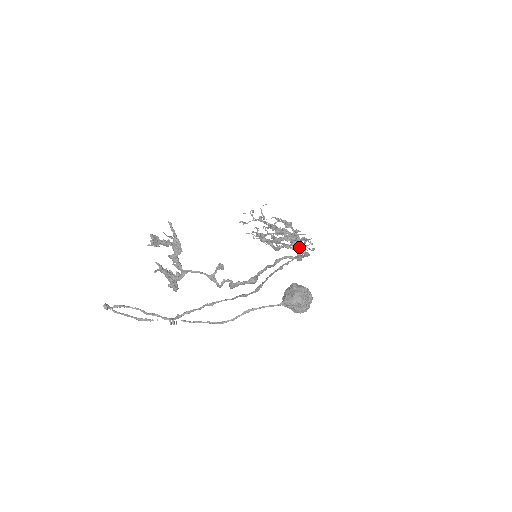
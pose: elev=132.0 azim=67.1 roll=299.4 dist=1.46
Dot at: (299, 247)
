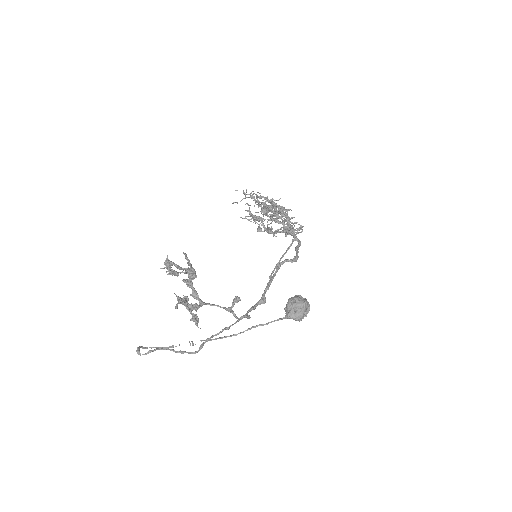
Dot at: occluded
